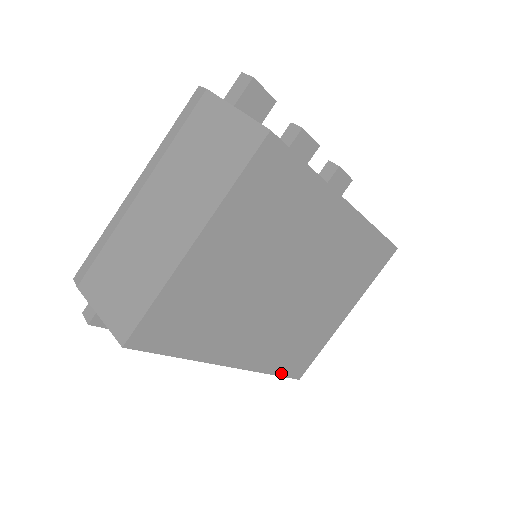
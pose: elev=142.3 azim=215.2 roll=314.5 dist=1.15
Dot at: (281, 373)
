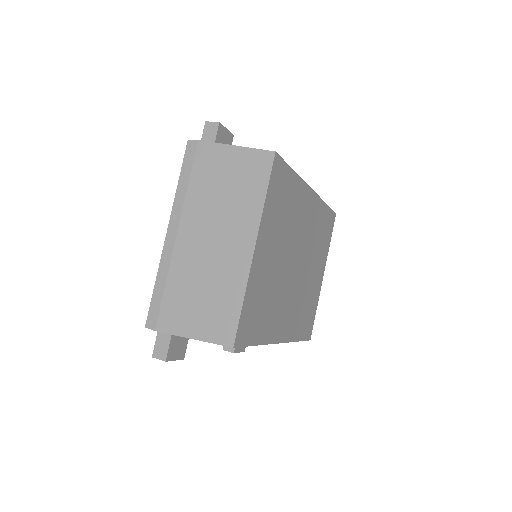
Dot at: (302, 338)
